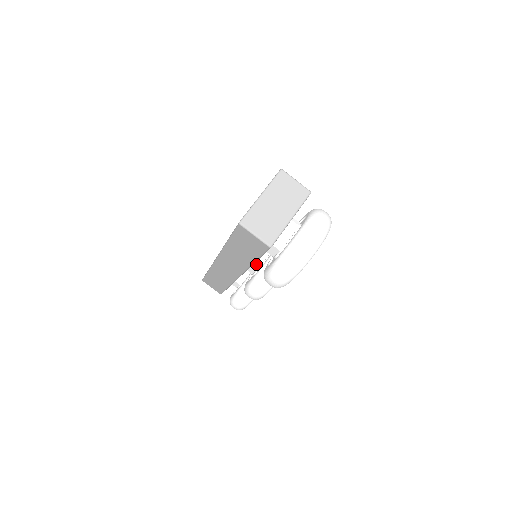
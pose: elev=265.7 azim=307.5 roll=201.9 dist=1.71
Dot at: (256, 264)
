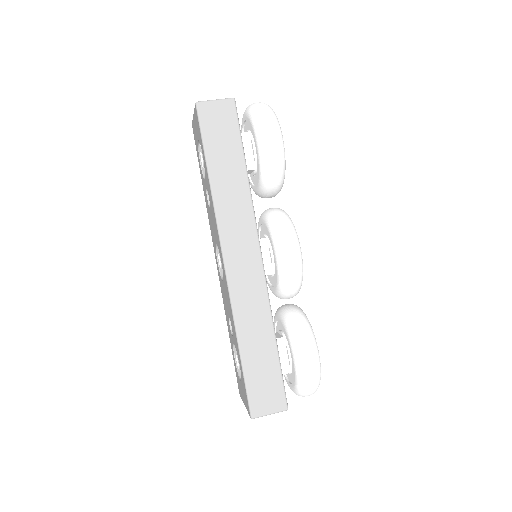
Dot at: (261, 240)
